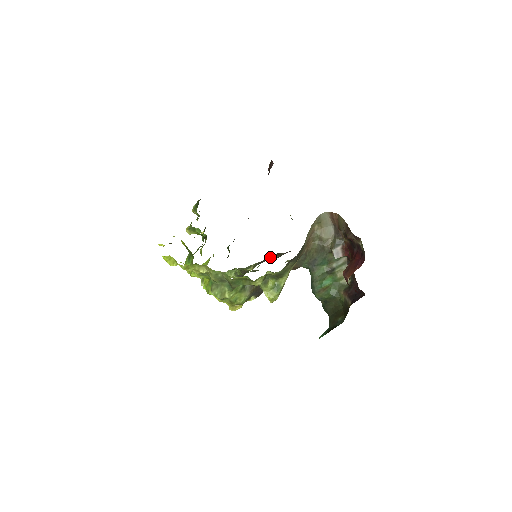
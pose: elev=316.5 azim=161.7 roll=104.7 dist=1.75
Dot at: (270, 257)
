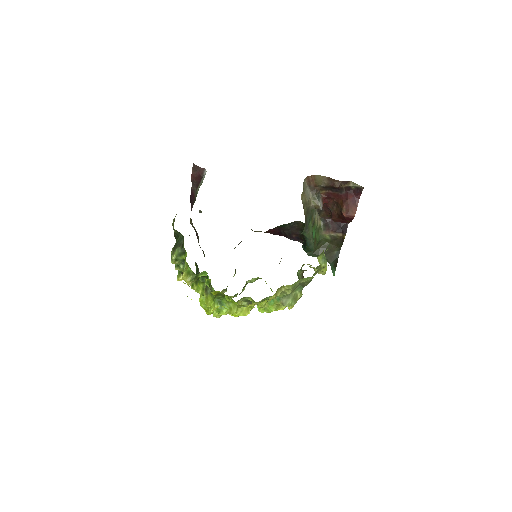
Dot at: occluded
